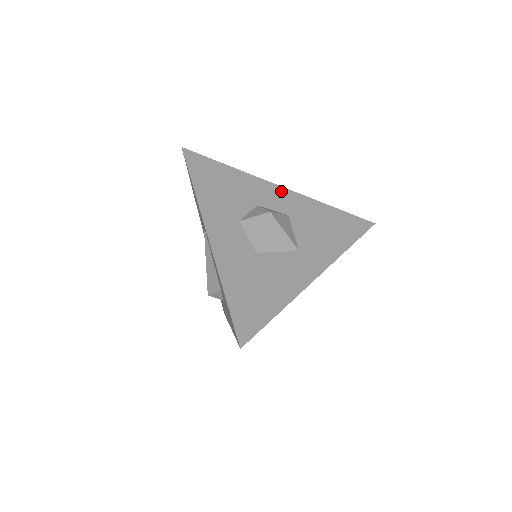
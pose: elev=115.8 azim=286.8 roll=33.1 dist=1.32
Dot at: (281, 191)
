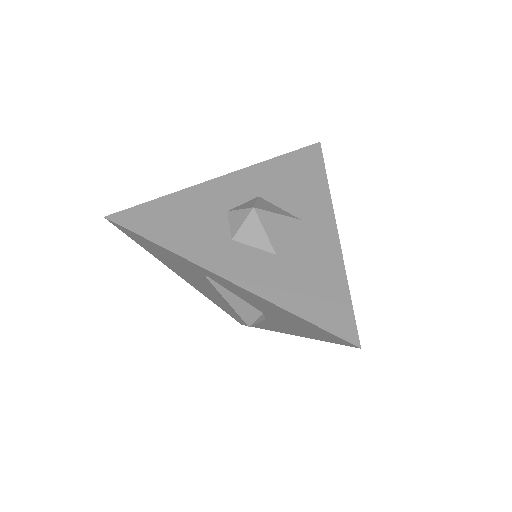
Dot at: (229, 180)
